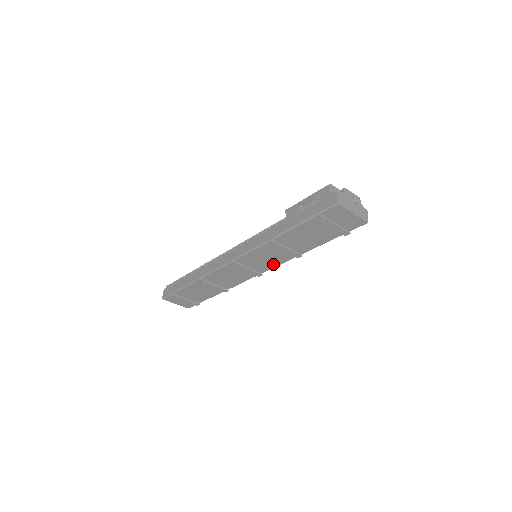
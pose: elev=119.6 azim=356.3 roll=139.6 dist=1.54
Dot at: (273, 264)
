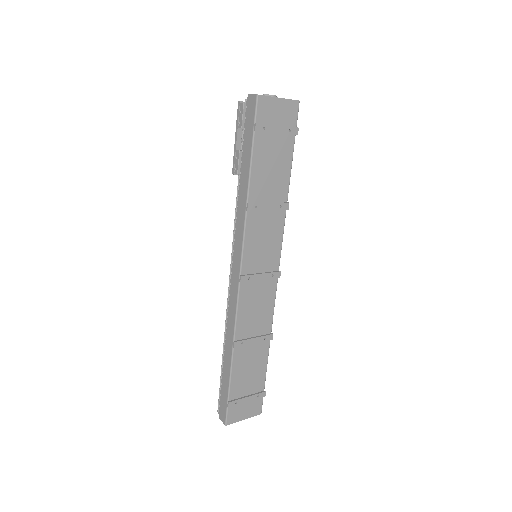
Dot at: (276, 244)
